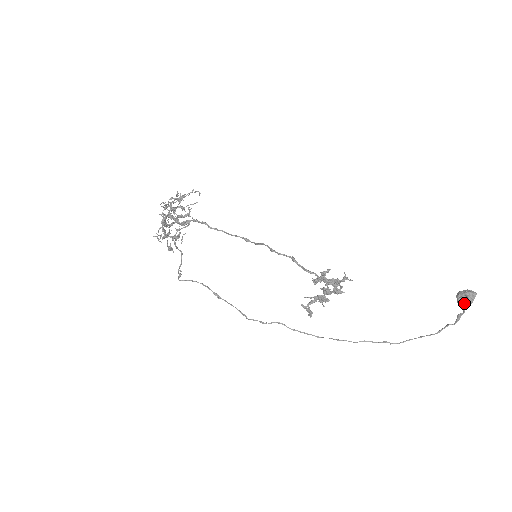
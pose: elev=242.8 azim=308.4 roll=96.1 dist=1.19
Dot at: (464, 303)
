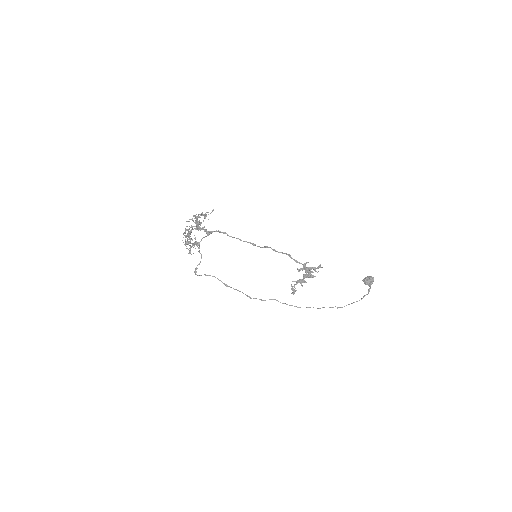
Dot at: (369, 283)
